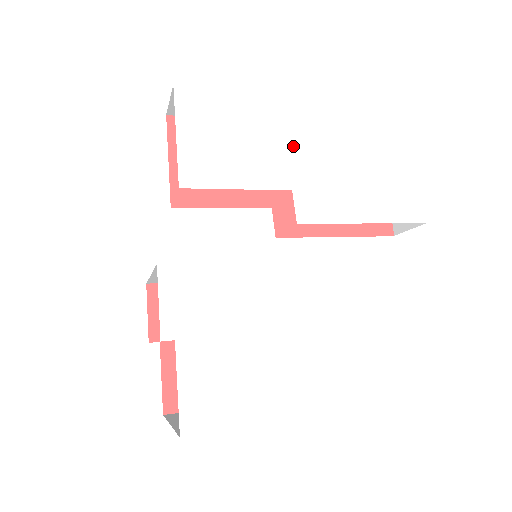
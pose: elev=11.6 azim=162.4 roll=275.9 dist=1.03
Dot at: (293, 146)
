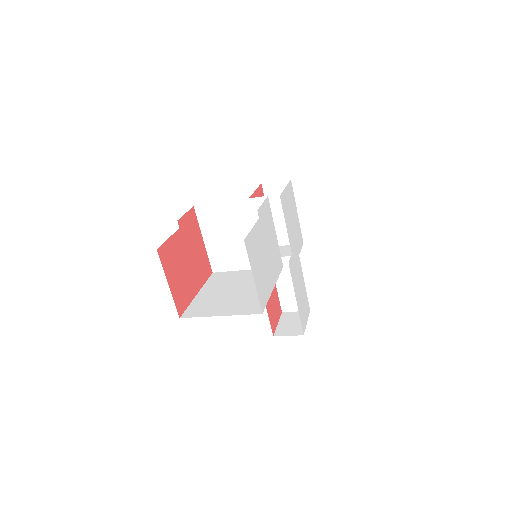
Dot at: (297, 246)
